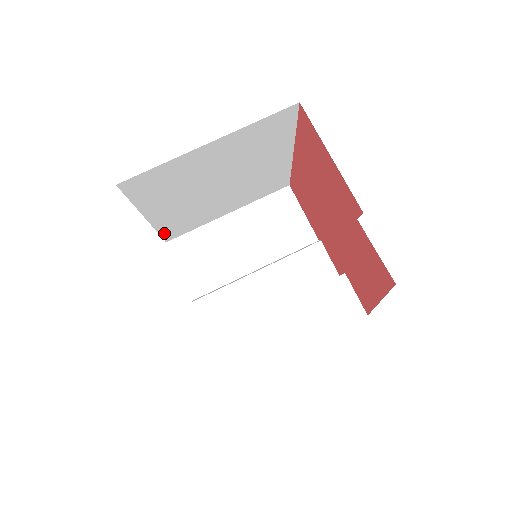
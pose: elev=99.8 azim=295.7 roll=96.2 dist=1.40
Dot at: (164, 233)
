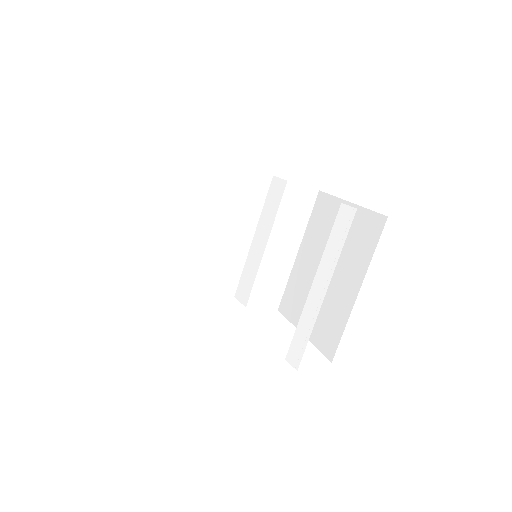
Dot at: occluded
